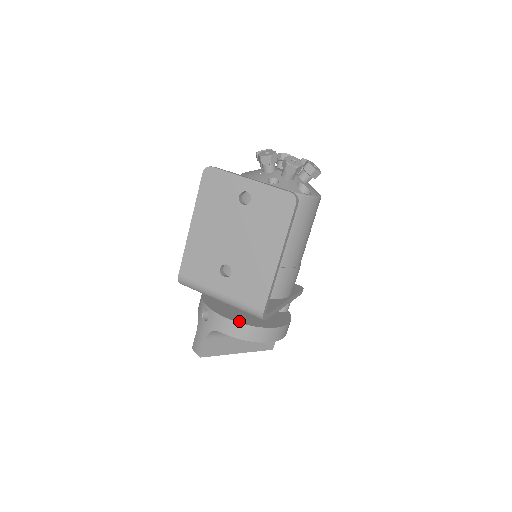
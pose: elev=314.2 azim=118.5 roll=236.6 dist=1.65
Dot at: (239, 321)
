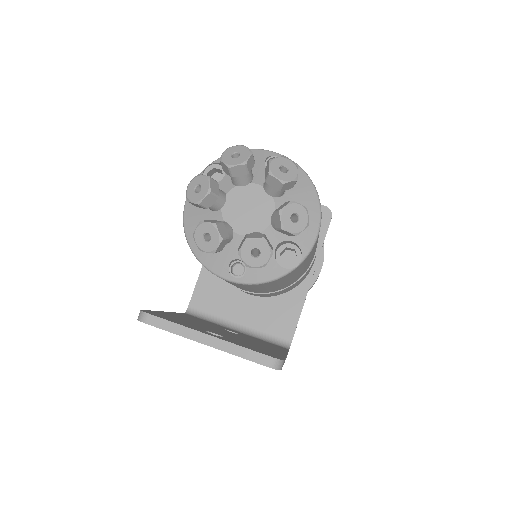
Dot at: occluded
